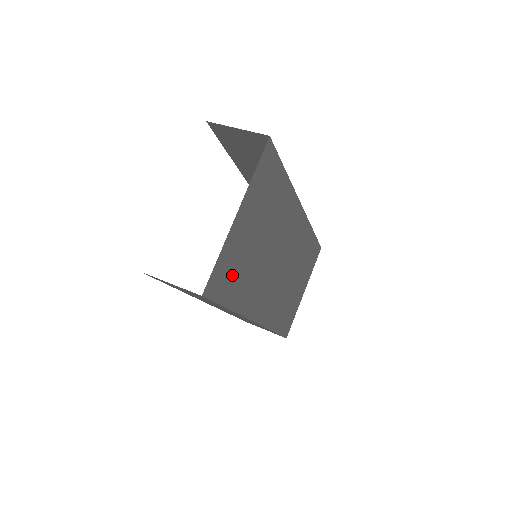
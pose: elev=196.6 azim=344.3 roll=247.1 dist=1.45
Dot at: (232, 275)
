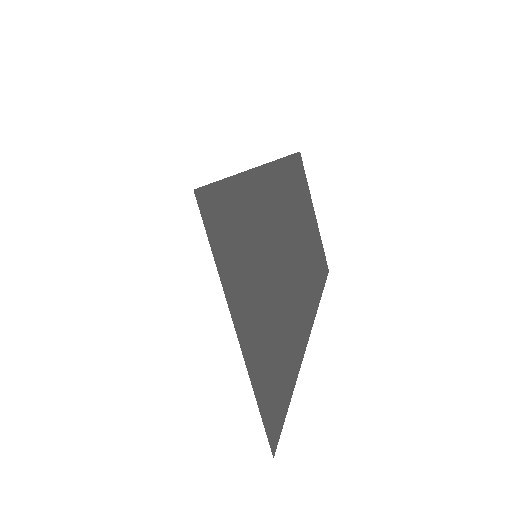
Dot at: (275, 370)
